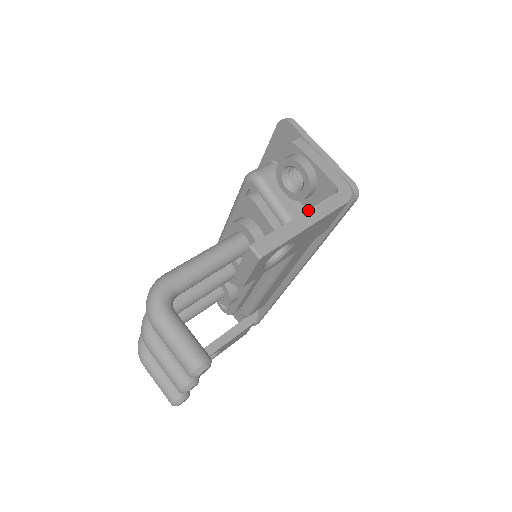
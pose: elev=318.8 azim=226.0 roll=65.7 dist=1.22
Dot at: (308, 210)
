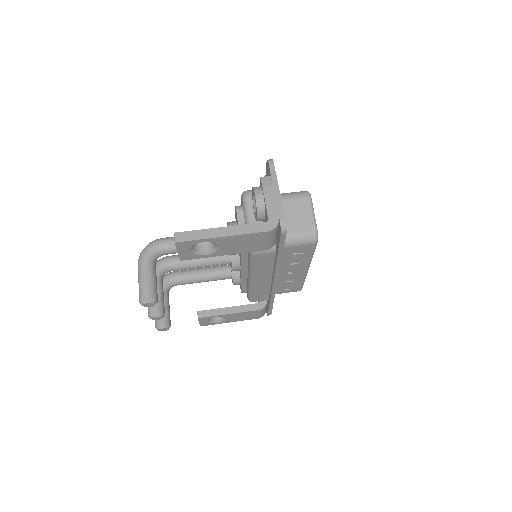
Dot at: (232, 226)
